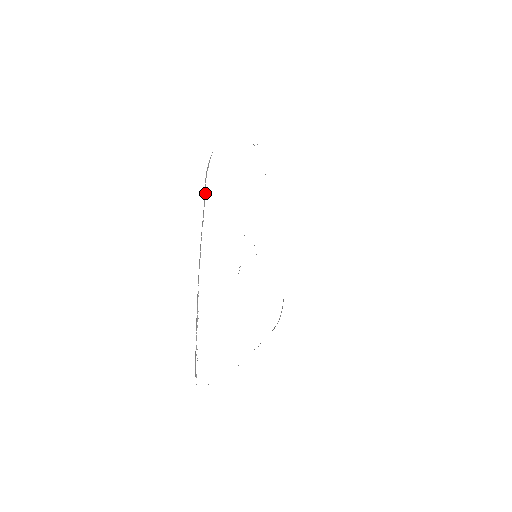
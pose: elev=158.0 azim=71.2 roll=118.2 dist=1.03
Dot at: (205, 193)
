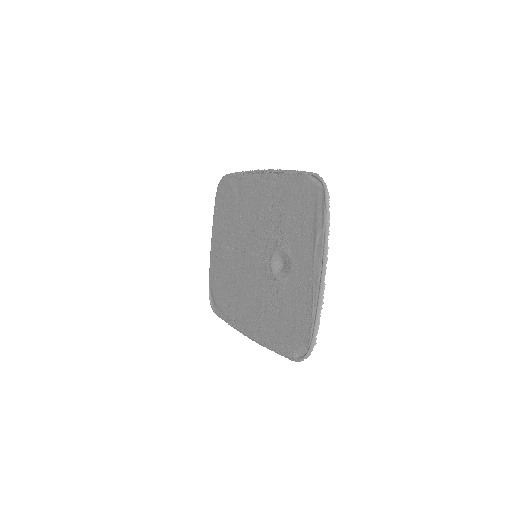
Dot at: occluded
